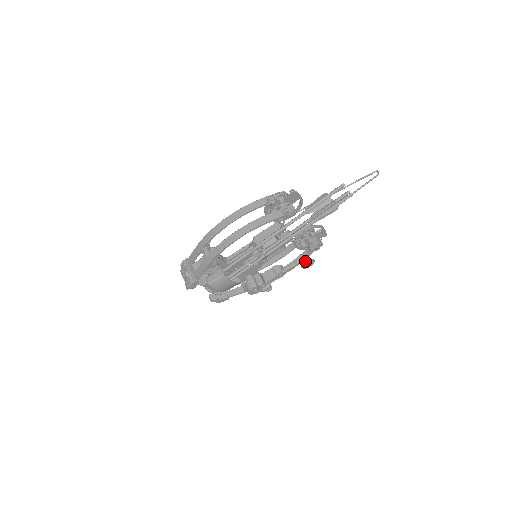
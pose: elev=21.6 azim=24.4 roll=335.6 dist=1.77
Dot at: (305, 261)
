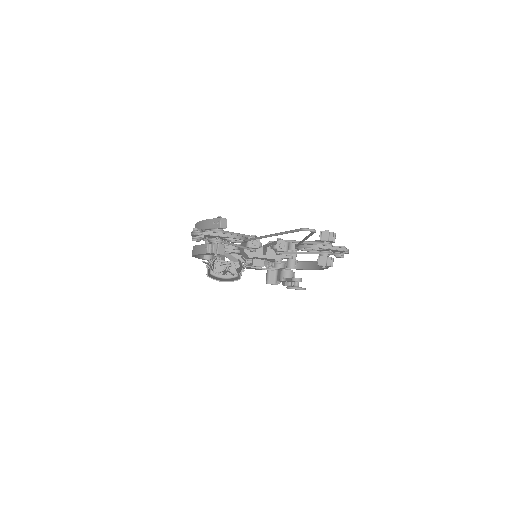
Dot at: (286, 287)
